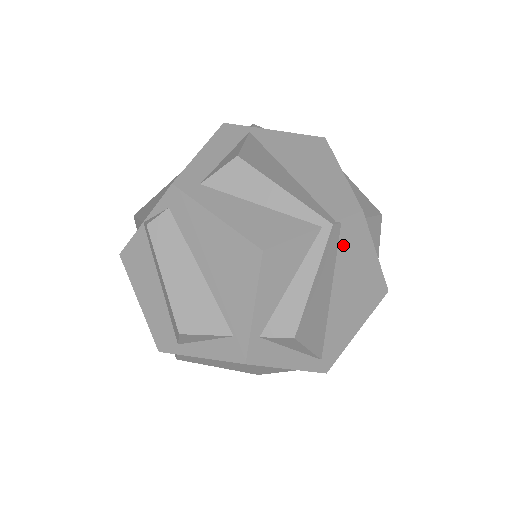
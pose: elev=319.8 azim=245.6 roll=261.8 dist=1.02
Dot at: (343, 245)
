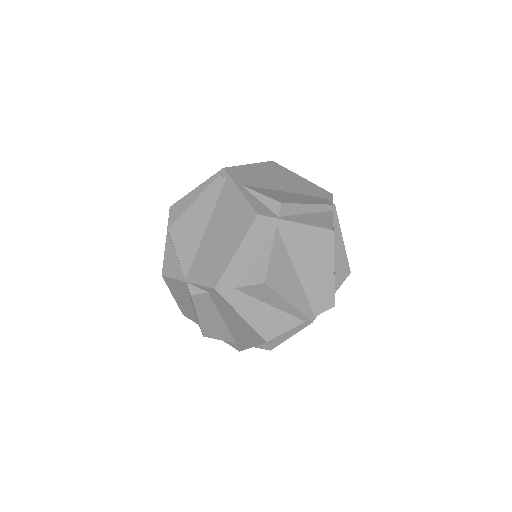
Dot at: occluded
